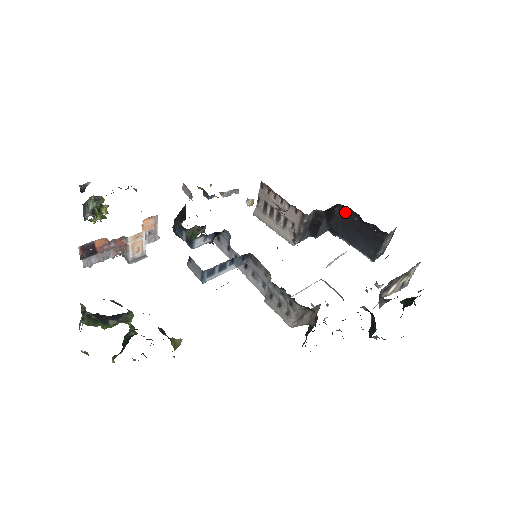
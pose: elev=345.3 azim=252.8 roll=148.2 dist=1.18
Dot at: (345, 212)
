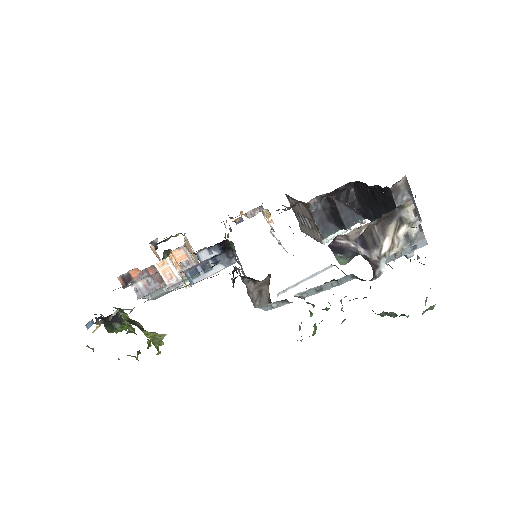
Dot at: (360, 188)
